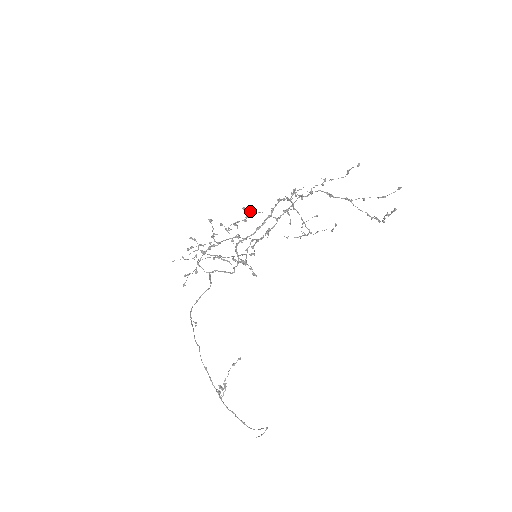
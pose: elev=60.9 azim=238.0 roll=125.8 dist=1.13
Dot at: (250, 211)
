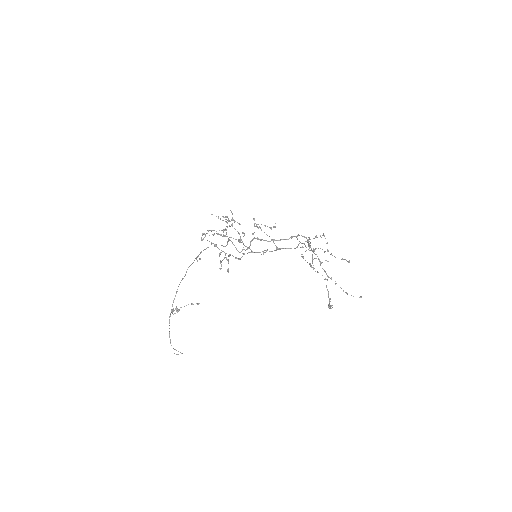
Dot at: occluded
